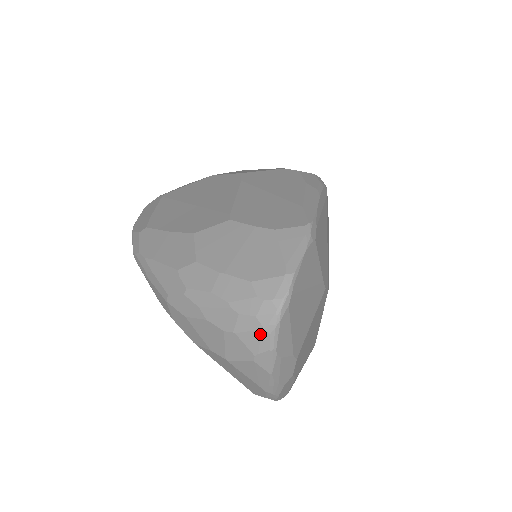
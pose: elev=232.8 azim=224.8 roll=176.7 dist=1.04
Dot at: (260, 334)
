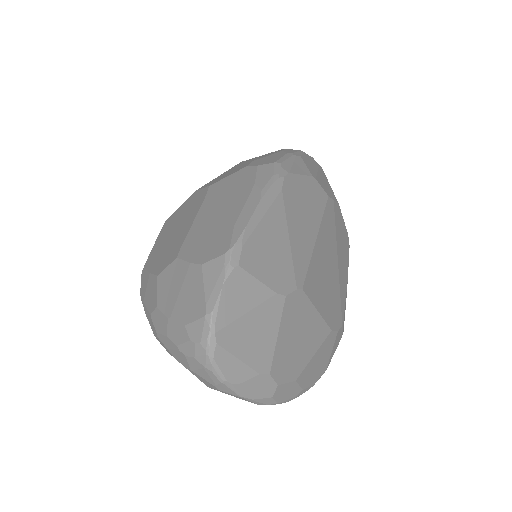
Dot at: (205, 371)
